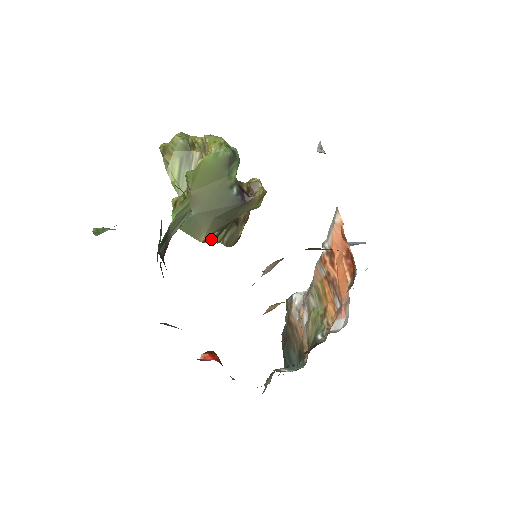
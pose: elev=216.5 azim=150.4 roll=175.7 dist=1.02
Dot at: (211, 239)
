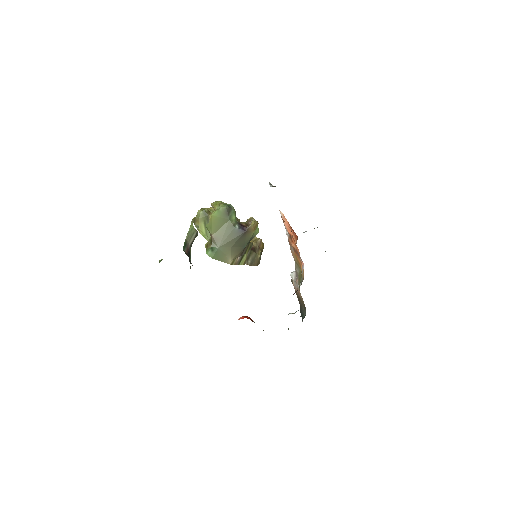
Dot at: (237, 262)
